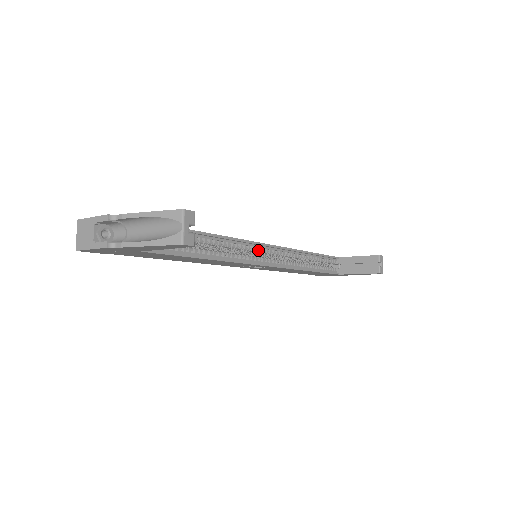
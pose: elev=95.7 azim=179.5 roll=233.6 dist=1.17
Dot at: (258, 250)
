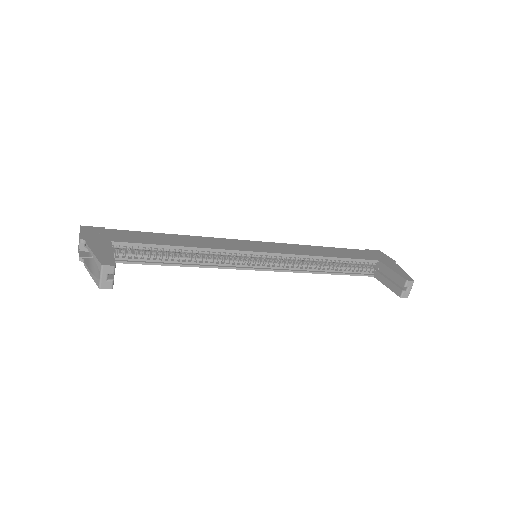
Dot at: (251, 256)
